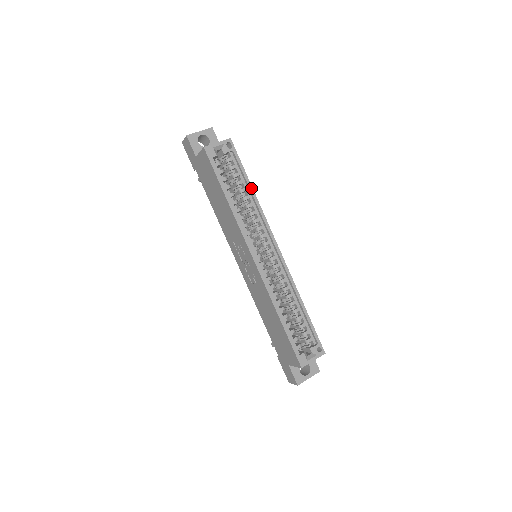
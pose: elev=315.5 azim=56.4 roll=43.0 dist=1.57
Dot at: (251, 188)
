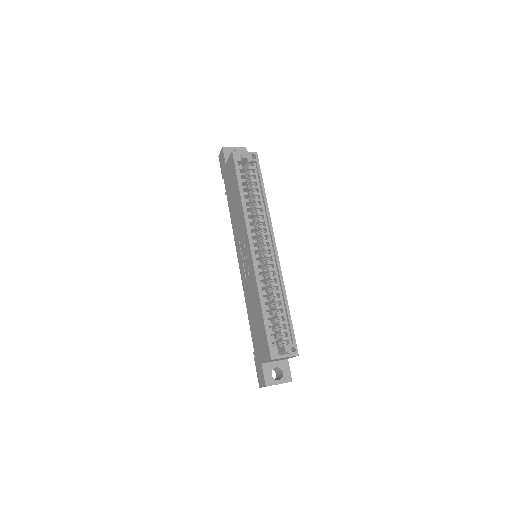
Dot at: (264, 193)
